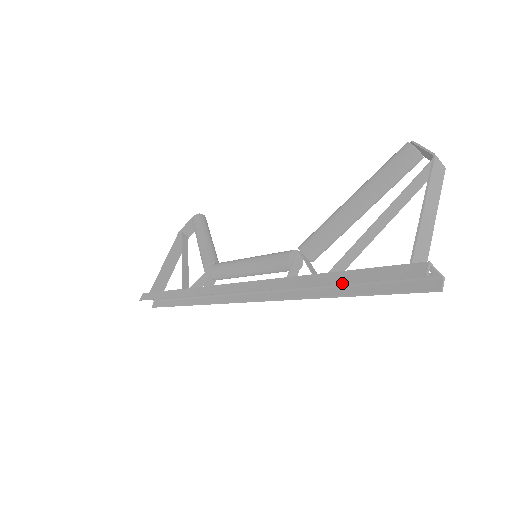
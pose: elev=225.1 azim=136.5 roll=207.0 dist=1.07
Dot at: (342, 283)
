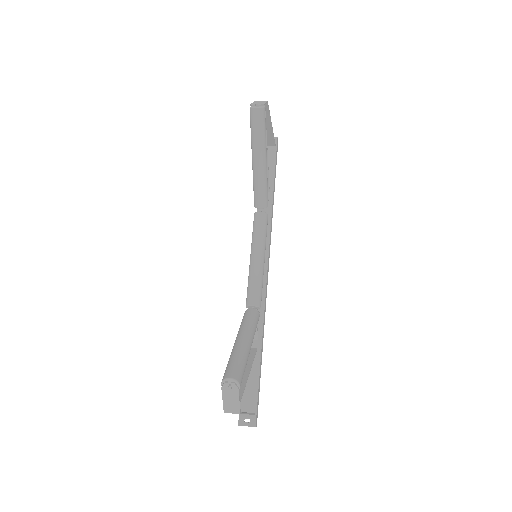
Dot at: (256, 357)
